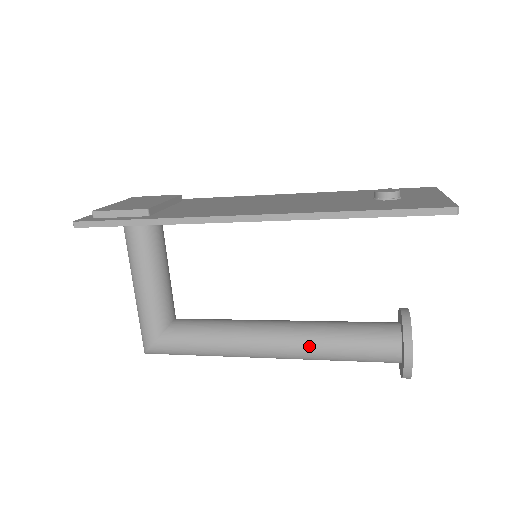
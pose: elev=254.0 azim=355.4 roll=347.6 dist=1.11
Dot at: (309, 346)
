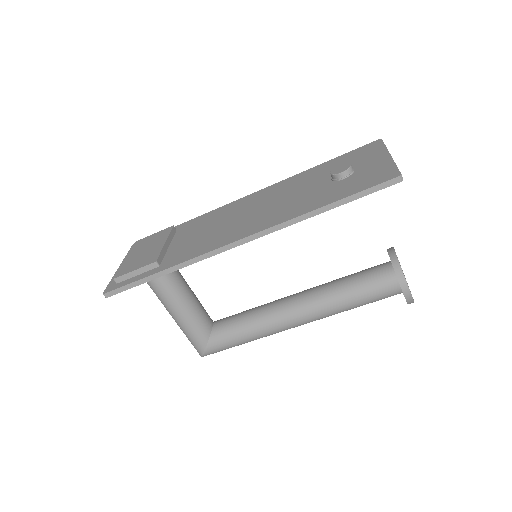
Dot at: (326, 308)
